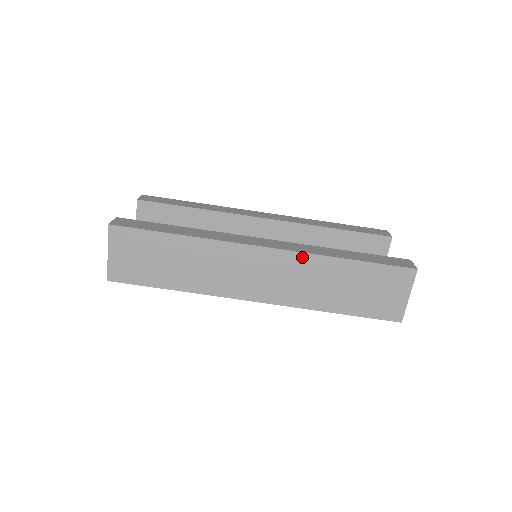
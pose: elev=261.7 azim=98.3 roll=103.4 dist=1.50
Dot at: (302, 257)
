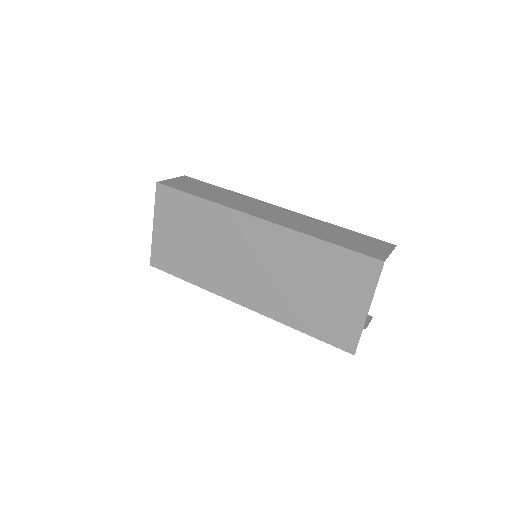
Dot at: (306, 217)
